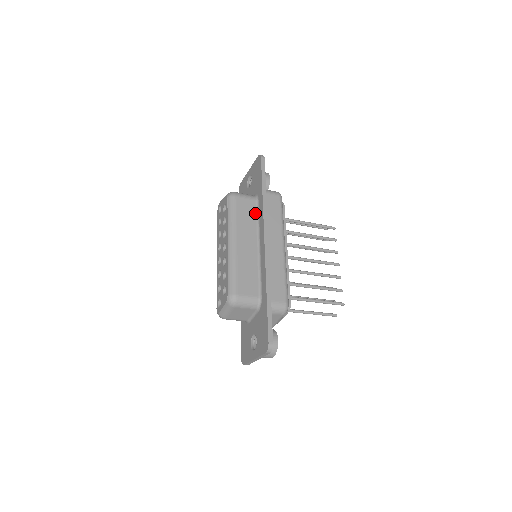
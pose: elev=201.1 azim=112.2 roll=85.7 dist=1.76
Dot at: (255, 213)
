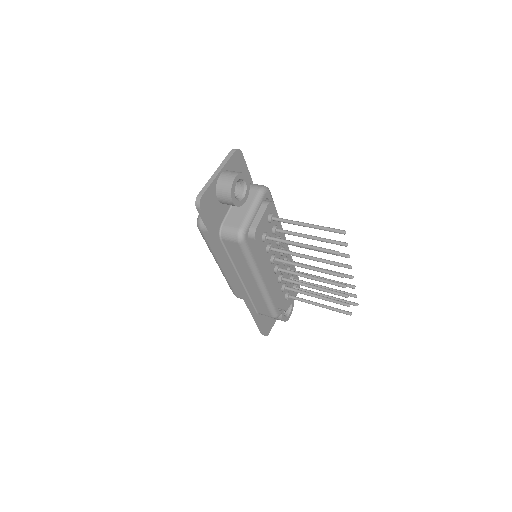
Dot at: occluded
